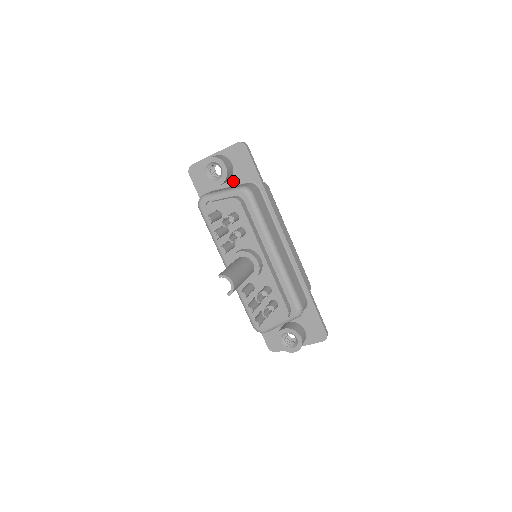
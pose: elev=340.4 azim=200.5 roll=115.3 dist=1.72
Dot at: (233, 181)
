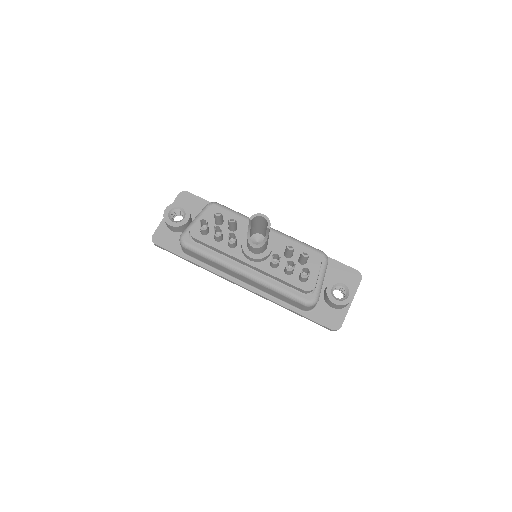
Dot at: occluded
